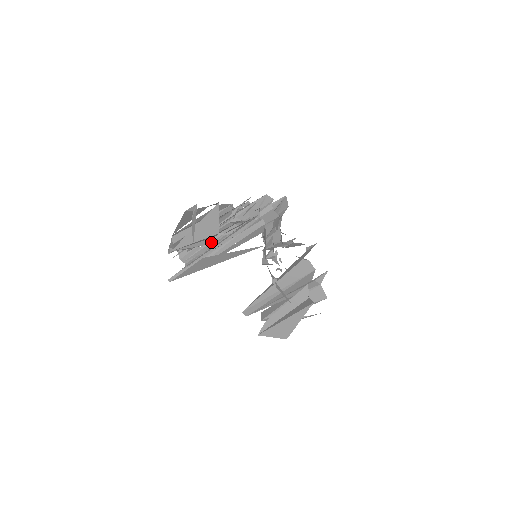
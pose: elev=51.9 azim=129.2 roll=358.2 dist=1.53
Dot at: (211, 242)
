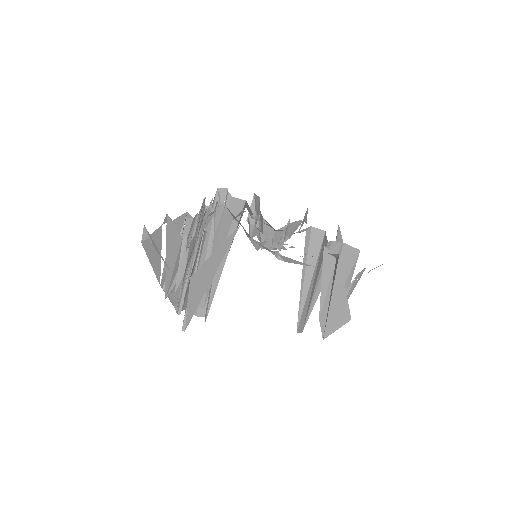
Dot at: (182, 253)
